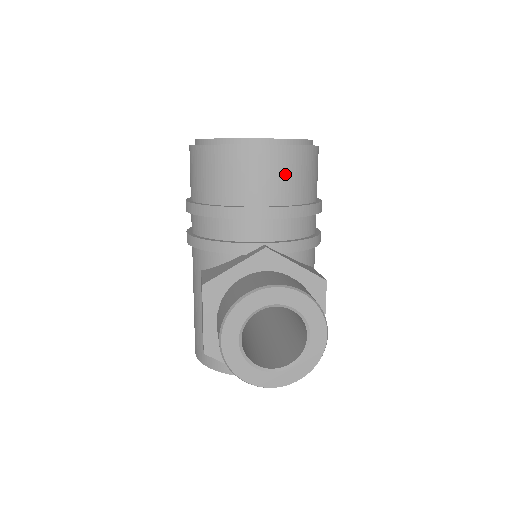
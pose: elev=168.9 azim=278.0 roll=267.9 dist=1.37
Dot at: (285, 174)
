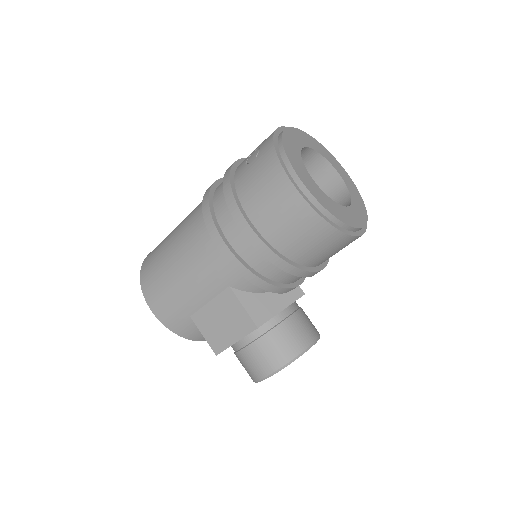
Dot at: occluded
